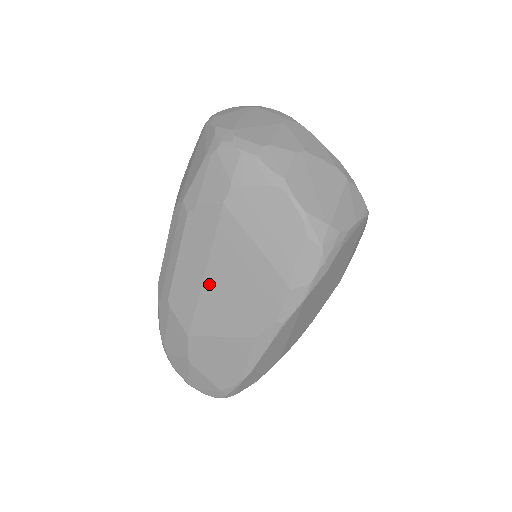
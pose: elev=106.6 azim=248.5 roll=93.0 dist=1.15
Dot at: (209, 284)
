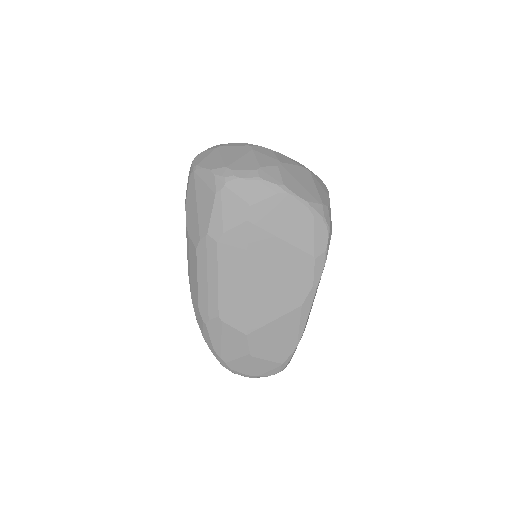
Dot at: (253, 286)
